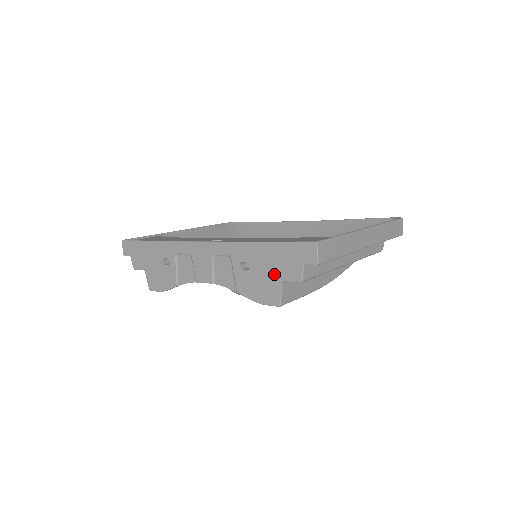
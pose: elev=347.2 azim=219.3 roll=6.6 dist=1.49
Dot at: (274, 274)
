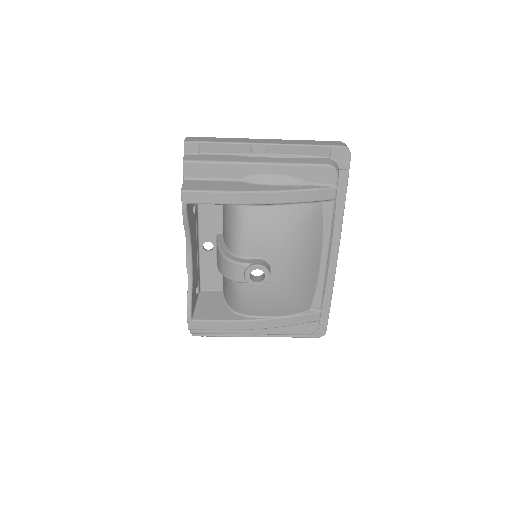
Dot at: occluded
